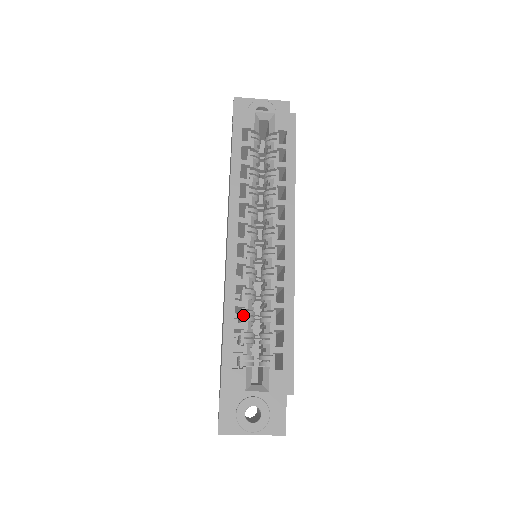
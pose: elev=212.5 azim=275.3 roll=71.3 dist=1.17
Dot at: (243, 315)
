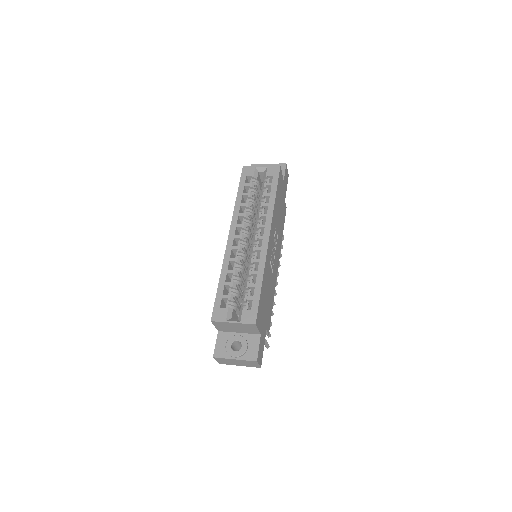
Dot at: (232, 279)
